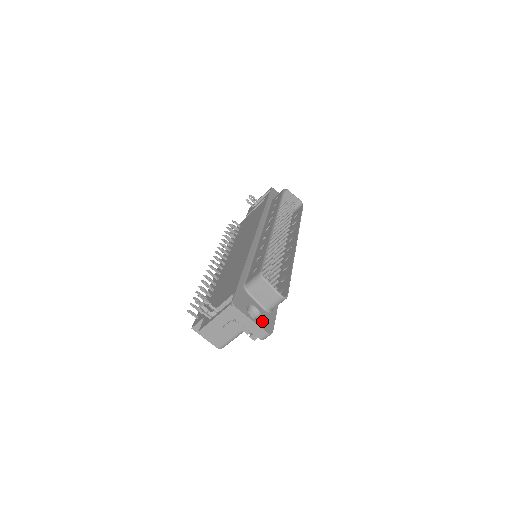
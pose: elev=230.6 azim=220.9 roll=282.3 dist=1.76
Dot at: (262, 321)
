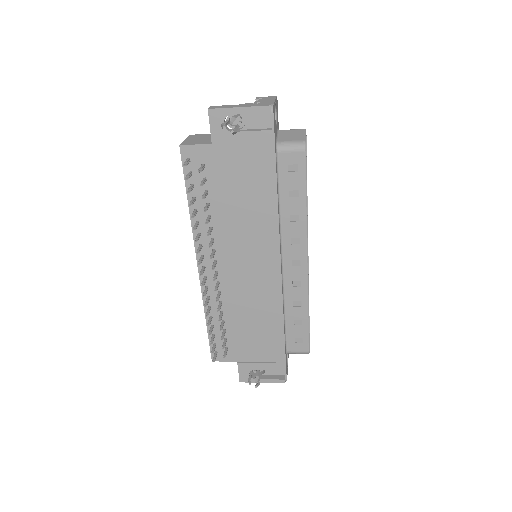
Dot at: occluded
